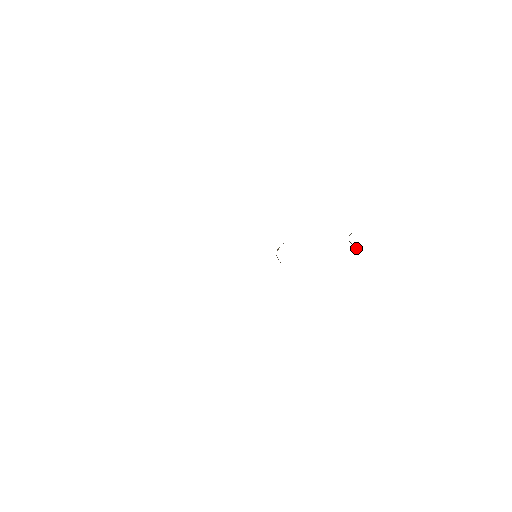
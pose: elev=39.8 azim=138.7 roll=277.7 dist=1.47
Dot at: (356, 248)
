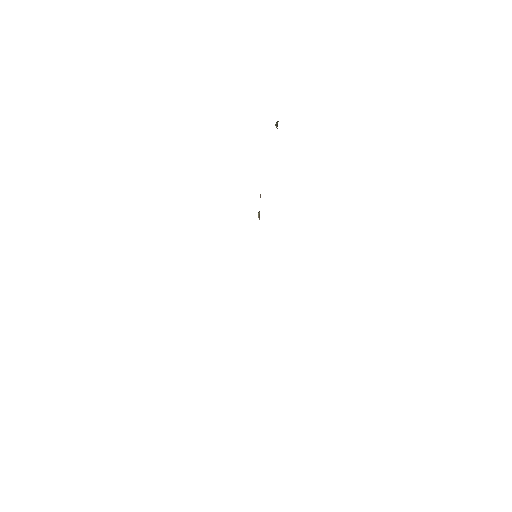
Dot at: occluded
